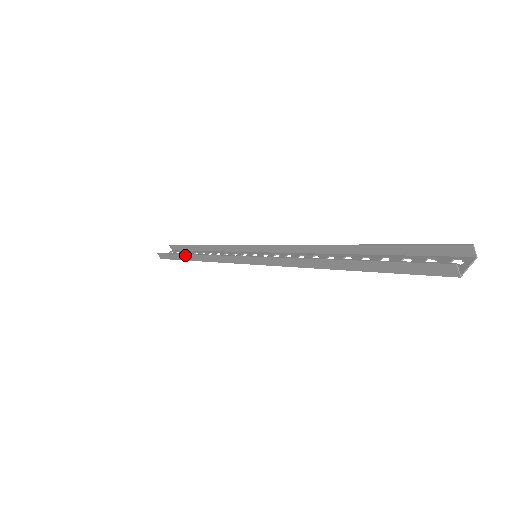
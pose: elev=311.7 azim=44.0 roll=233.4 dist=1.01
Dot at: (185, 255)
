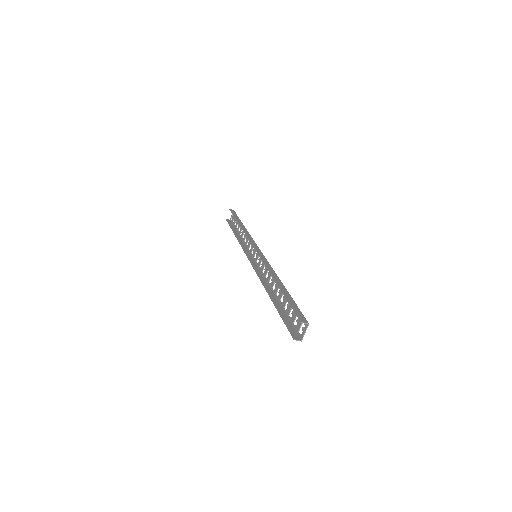
Dot at: (234, 233)
